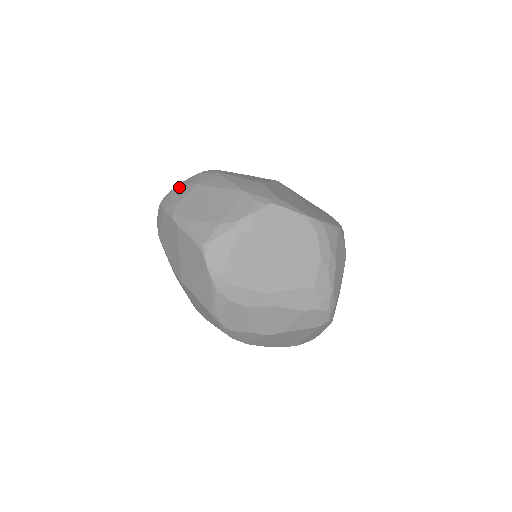
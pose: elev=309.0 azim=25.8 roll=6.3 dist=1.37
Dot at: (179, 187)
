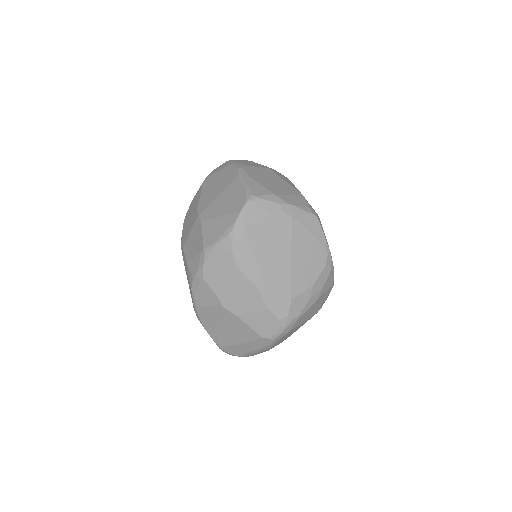
Dot at: (253, 162)
